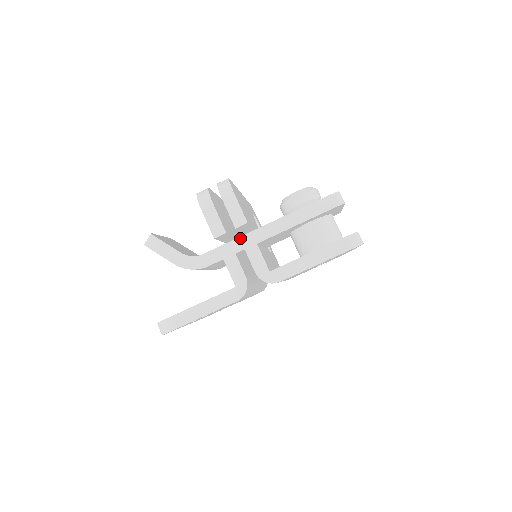
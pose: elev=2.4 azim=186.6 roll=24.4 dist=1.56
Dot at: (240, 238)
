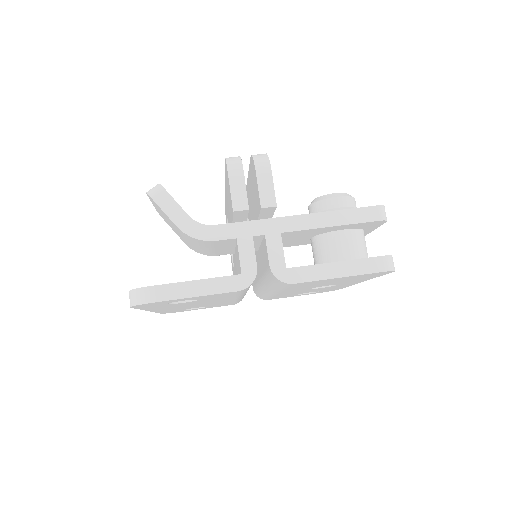
Dot at: (263, 220)
